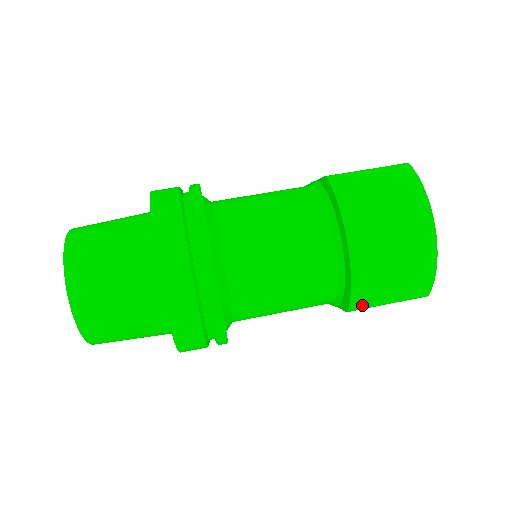
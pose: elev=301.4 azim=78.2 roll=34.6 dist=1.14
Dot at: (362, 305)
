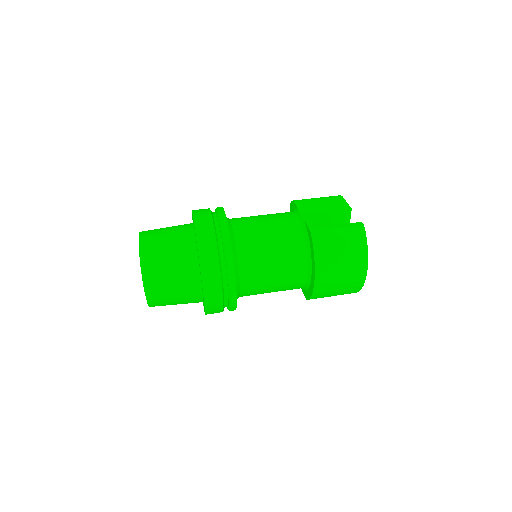
Dot at: (315, 298)
